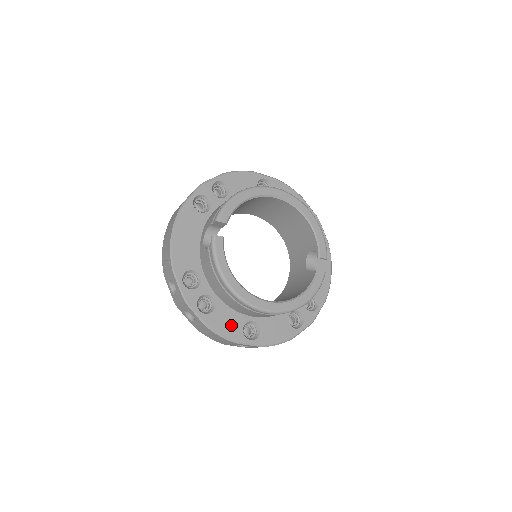
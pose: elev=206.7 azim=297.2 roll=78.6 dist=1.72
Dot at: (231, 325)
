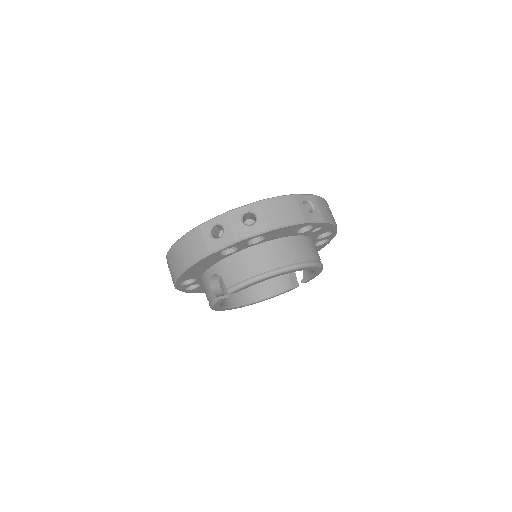
Dot at: occluded
